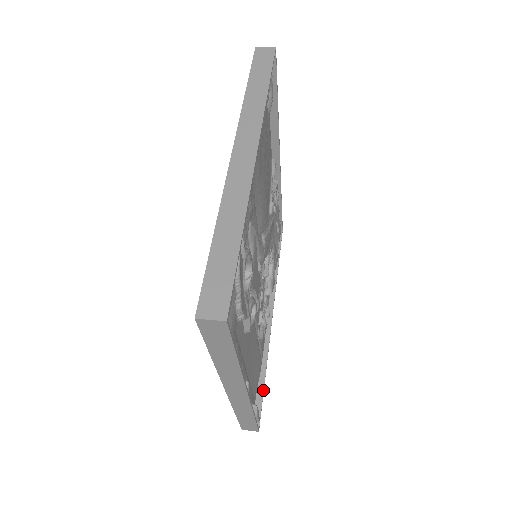
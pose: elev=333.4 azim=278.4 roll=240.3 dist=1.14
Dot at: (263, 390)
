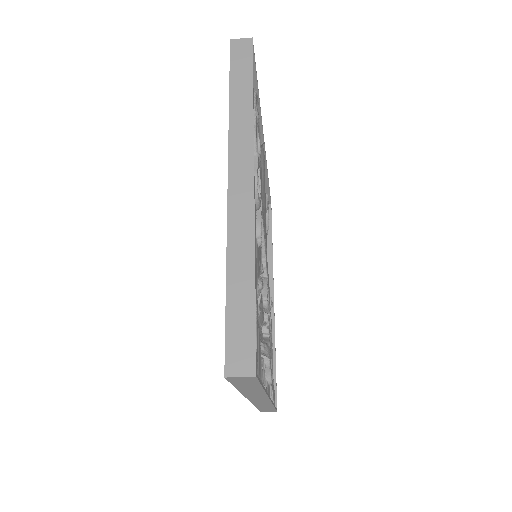
Dot at: (261, 383)
